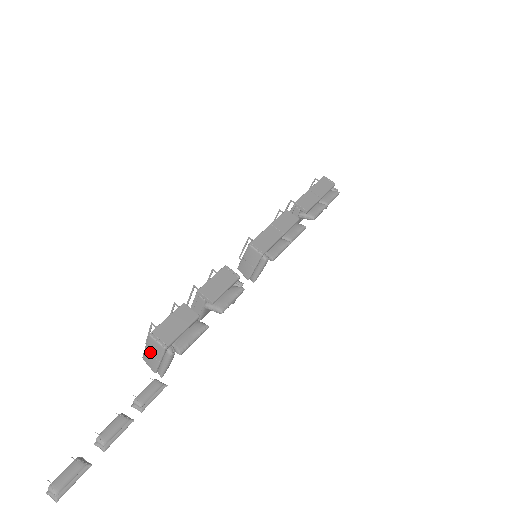
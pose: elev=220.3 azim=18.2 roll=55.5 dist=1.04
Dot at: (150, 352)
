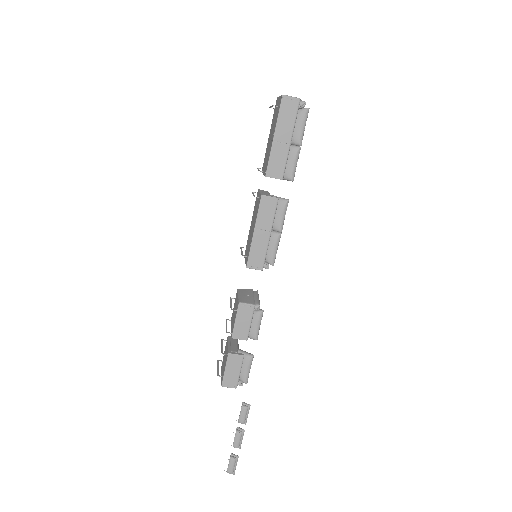
Dot at: occluded
